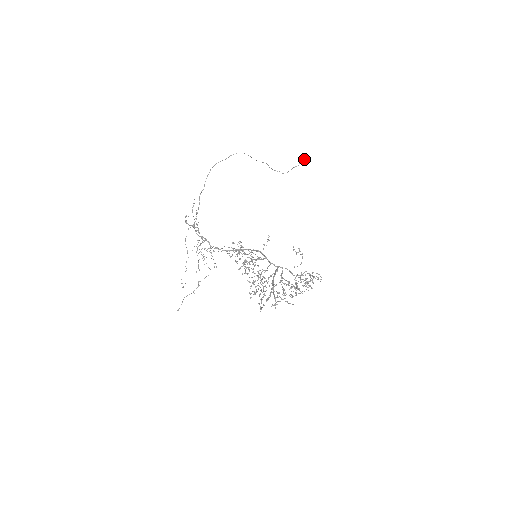
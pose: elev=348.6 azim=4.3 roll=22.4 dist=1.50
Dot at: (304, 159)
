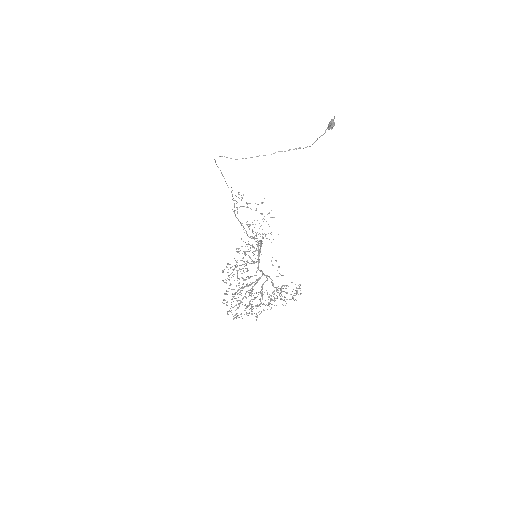
Dot at: (329, 124)
